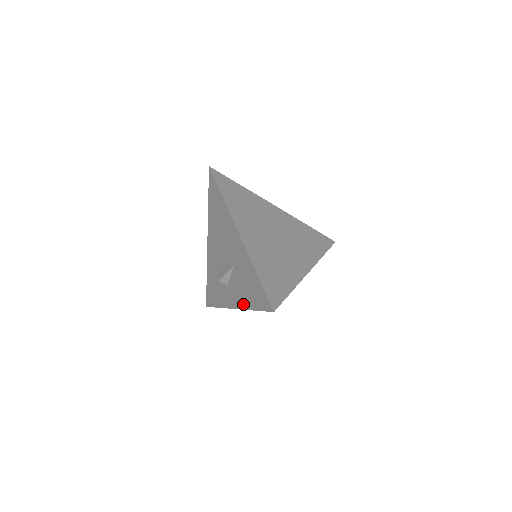
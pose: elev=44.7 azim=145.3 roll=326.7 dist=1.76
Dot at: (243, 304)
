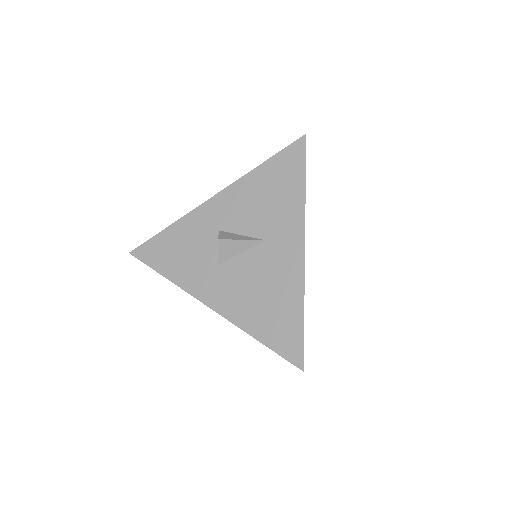
Dot at: occluded
